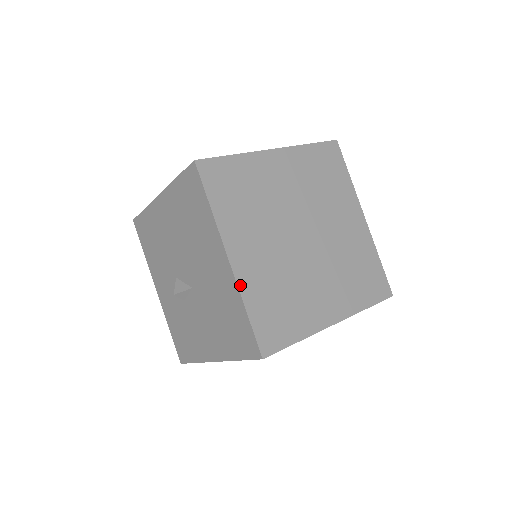
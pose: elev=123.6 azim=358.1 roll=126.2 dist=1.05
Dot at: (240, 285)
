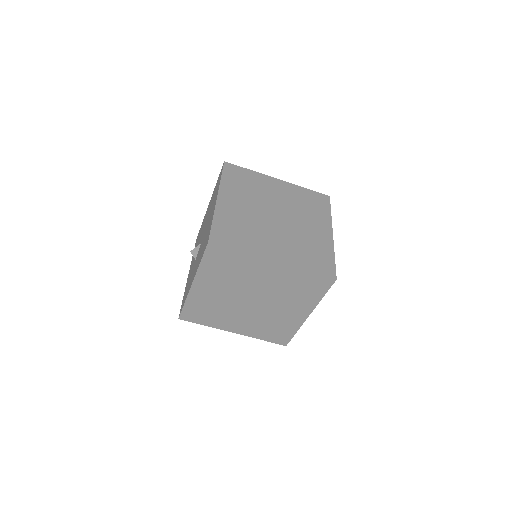
Dot at: (217, 209)
